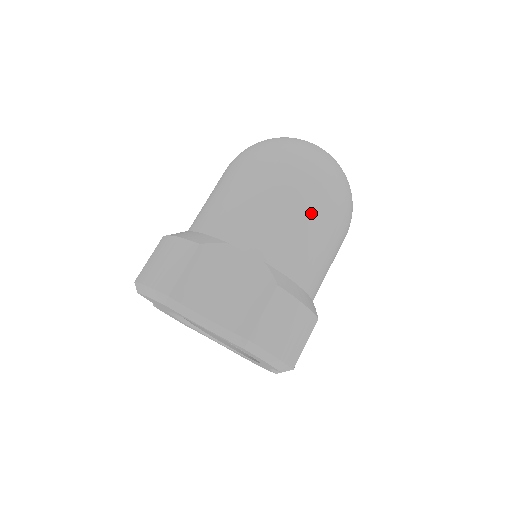
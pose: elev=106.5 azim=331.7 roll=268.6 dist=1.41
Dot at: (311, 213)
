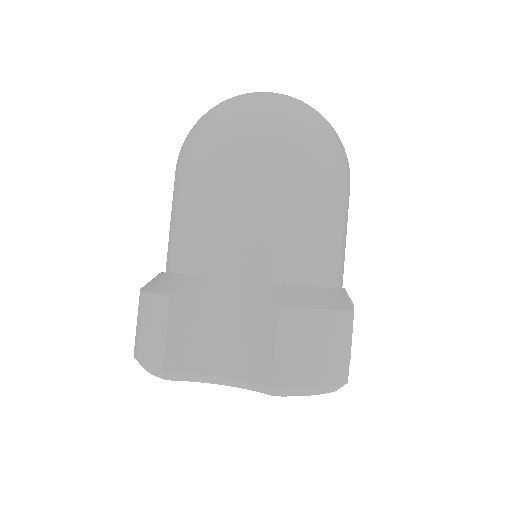
Dot at: (286, 190)
